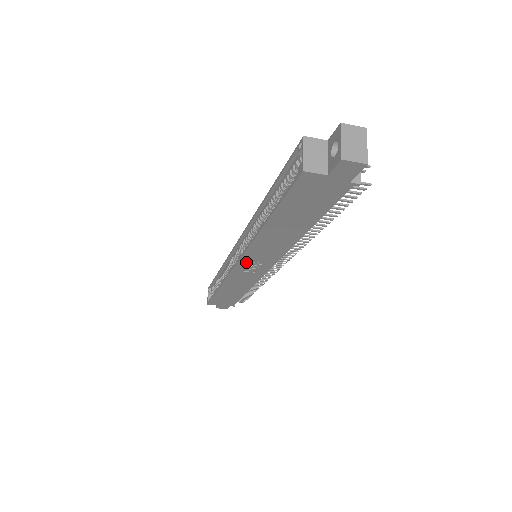
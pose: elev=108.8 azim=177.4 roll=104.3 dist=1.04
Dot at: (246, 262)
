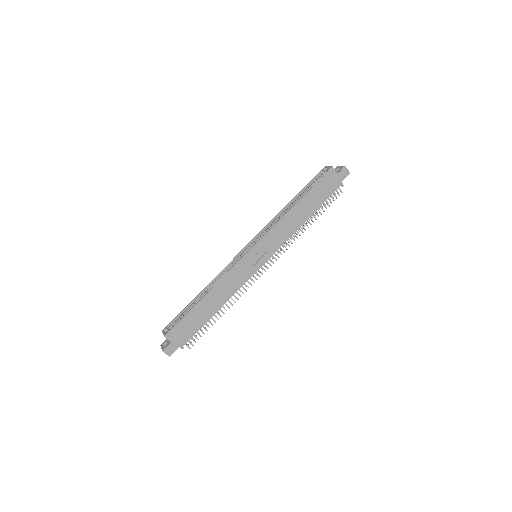
Dot at: (259, 247)
